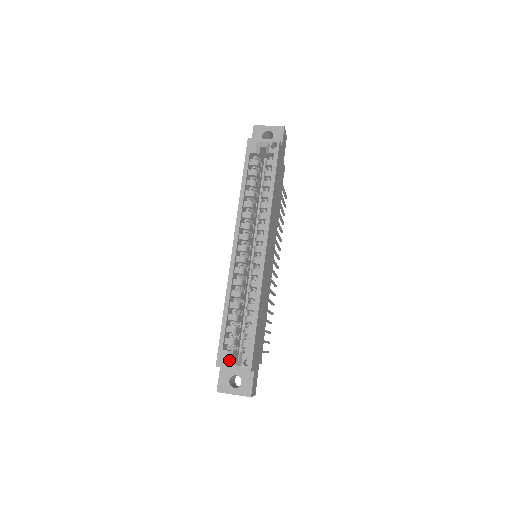
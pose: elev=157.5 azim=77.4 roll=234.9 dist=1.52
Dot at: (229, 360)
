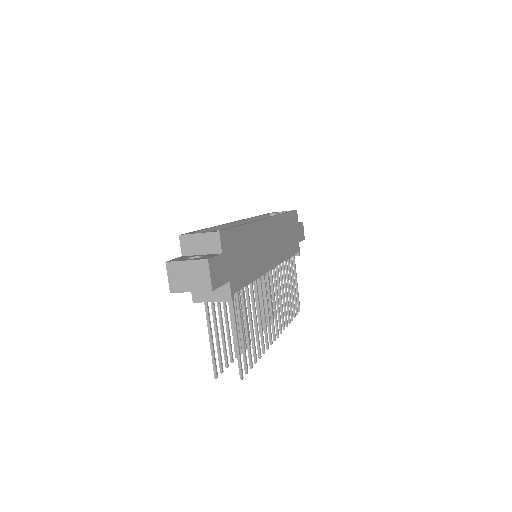
Dot at: occluded
